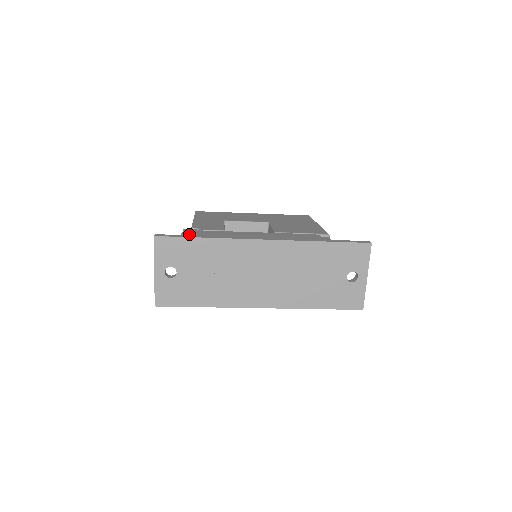
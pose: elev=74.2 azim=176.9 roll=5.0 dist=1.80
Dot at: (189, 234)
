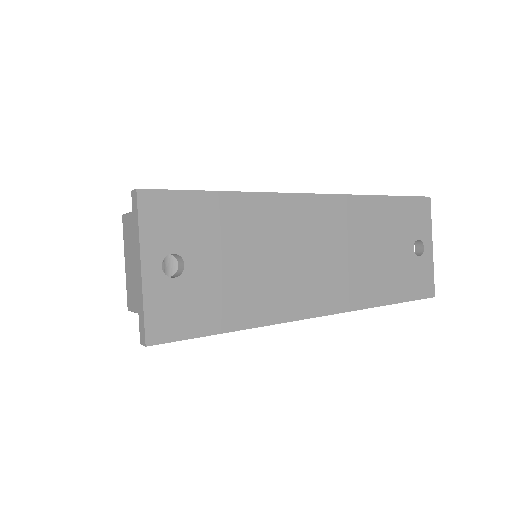
Dot at: occluded
